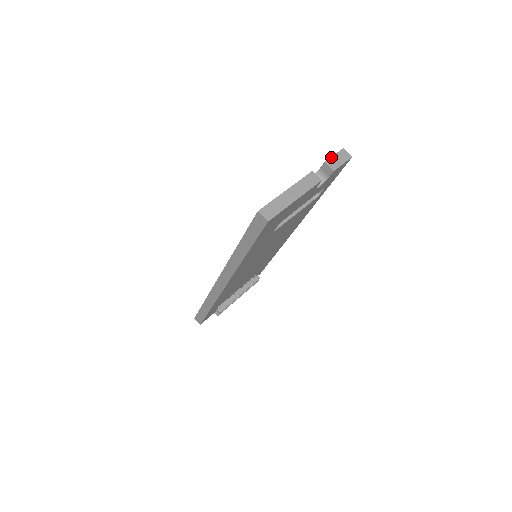
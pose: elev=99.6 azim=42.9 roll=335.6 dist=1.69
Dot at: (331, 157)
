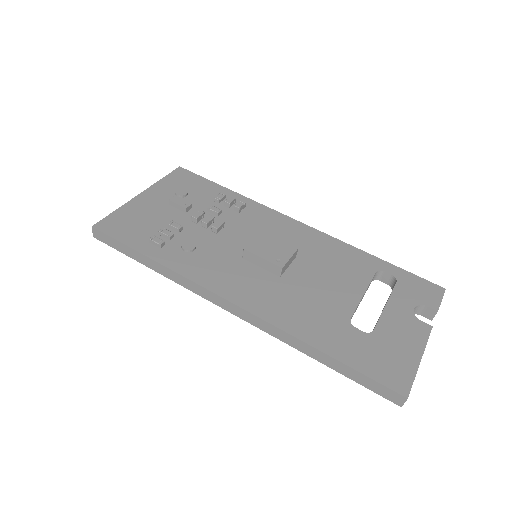
Dot at: occluded
